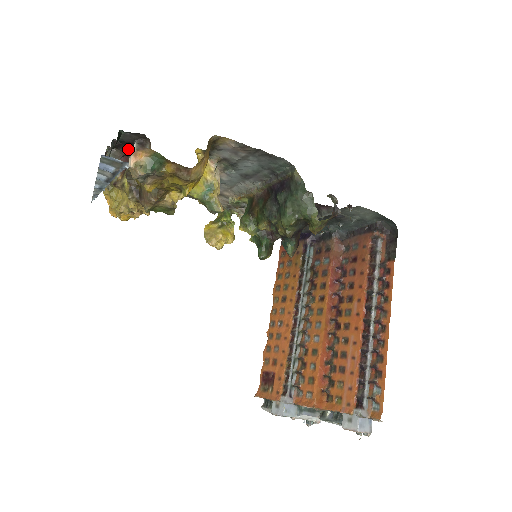
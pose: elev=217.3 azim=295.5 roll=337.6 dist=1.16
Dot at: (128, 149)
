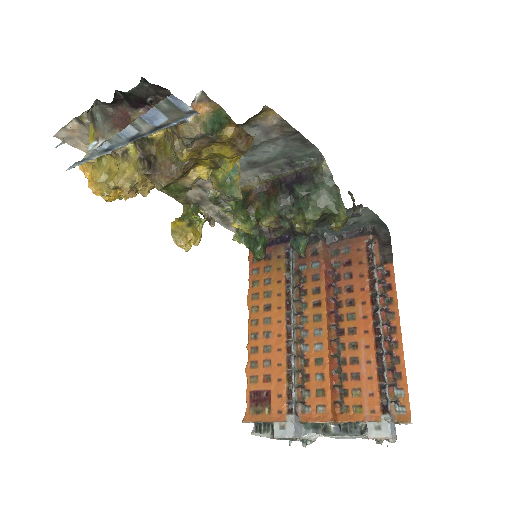
Dot at: (131, 107)
